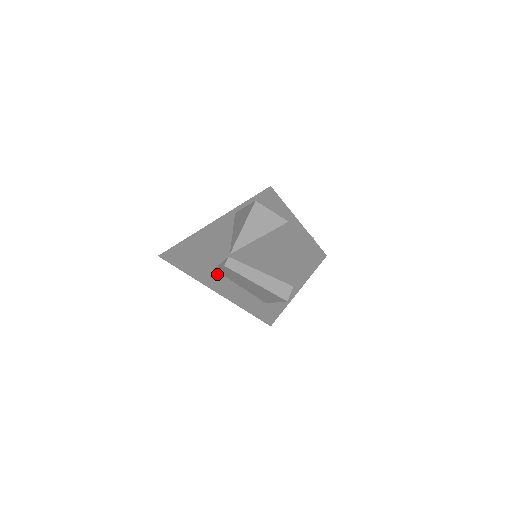
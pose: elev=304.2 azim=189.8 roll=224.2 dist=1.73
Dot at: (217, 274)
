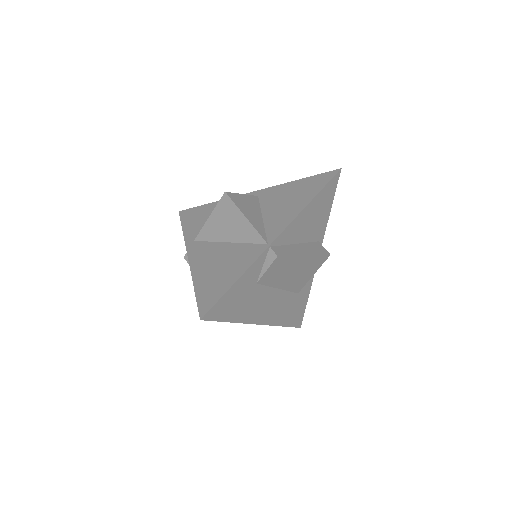
Dot at: (259, 290)
